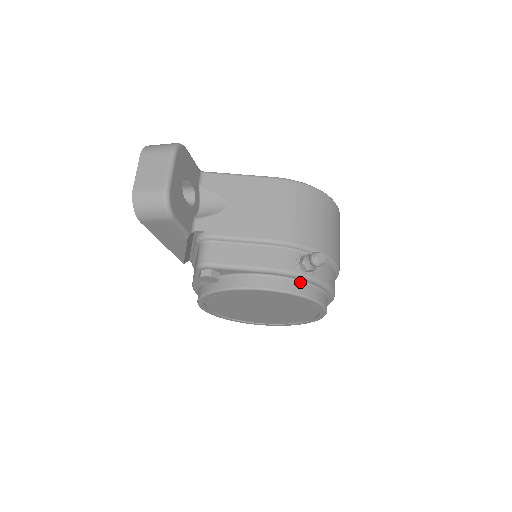
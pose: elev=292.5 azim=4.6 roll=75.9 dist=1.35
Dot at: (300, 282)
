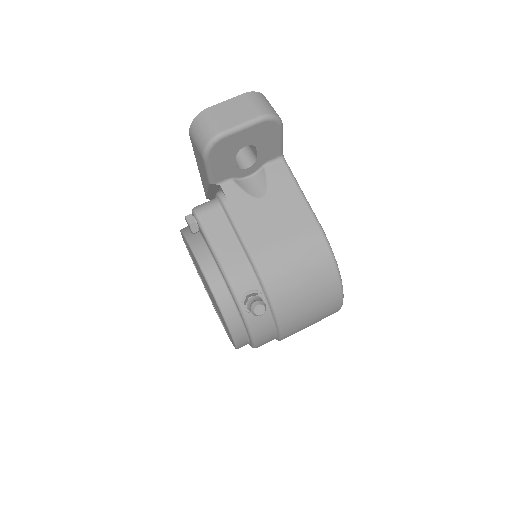
Dot at: (235, 306)
